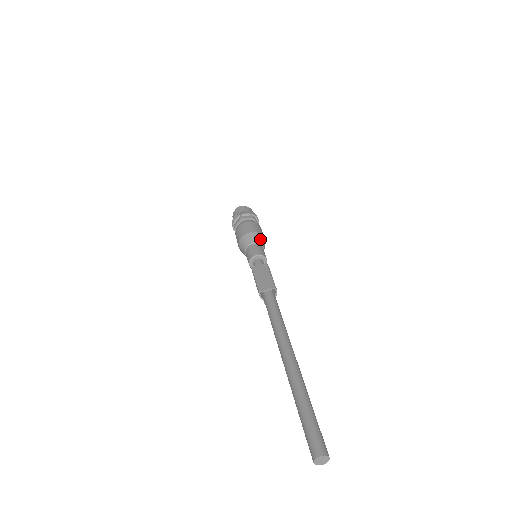
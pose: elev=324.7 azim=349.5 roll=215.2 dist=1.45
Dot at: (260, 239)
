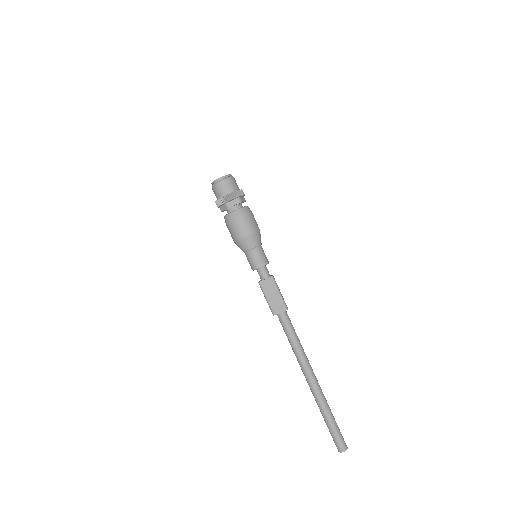
Dot at: (257, 240)
